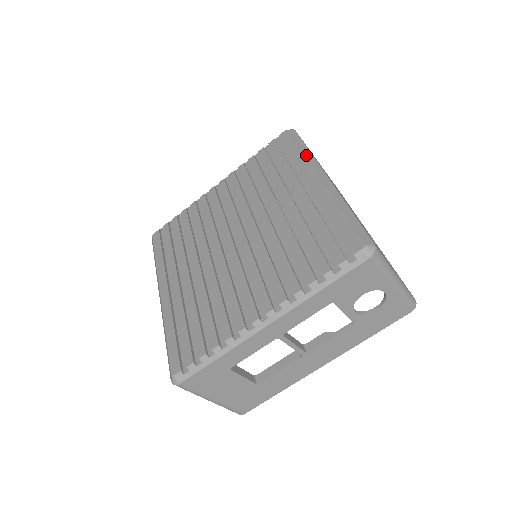
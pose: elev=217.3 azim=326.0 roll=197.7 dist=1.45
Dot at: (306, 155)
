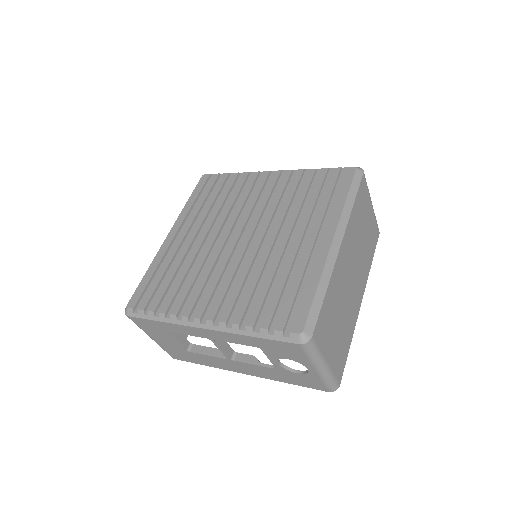
Dot at: (345, 208)
